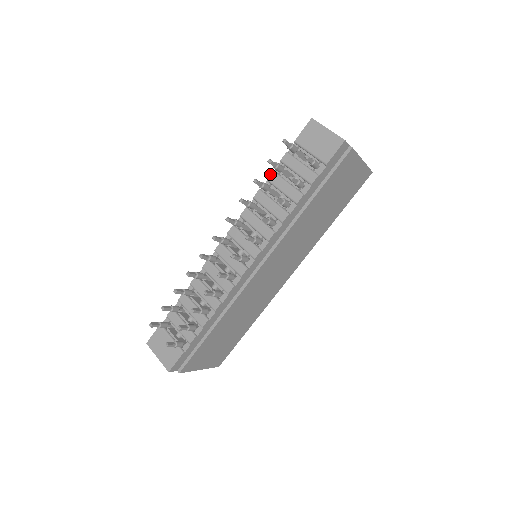
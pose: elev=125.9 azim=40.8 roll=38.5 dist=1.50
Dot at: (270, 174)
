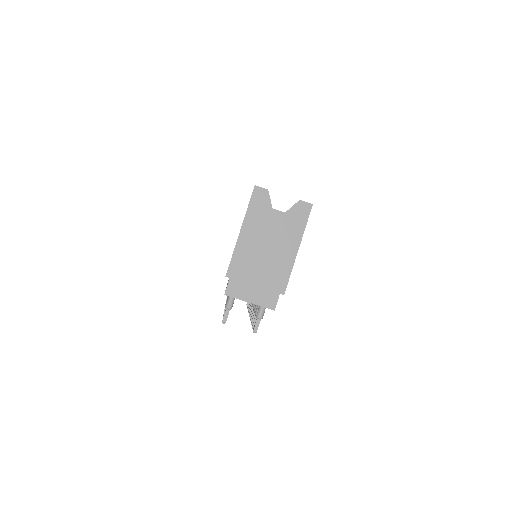
Dot at: occluded
